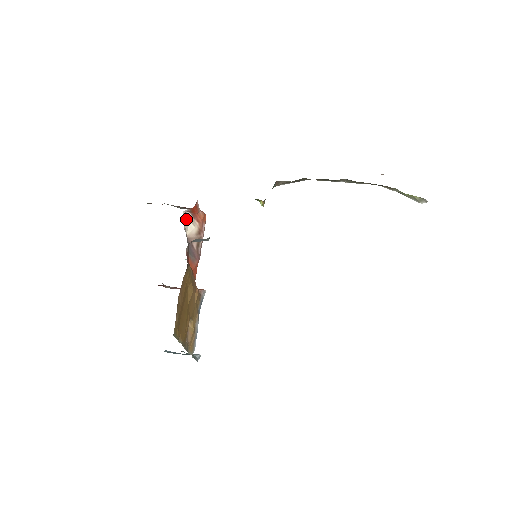
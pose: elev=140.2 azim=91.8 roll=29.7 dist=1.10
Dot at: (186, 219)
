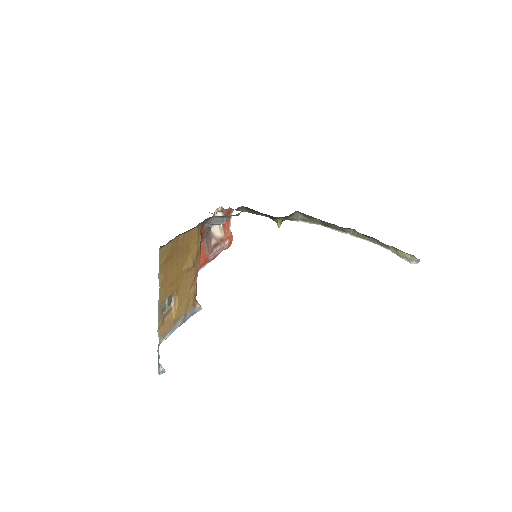
Dot at: occluded
